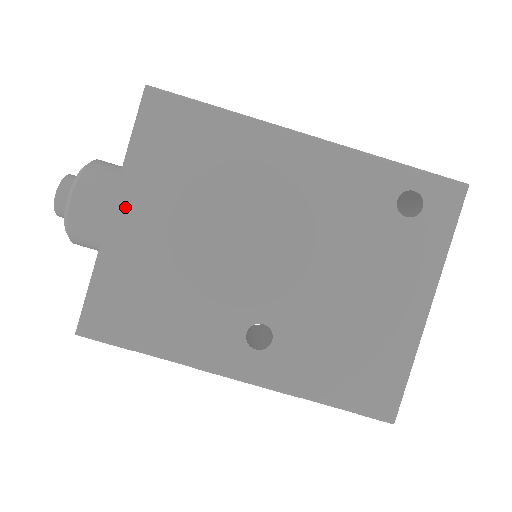
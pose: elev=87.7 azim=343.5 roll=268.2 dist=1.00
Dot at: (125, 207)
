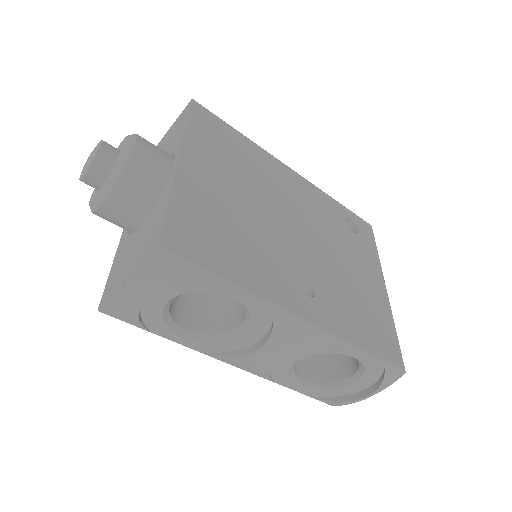
Dot at: (190, 161)
